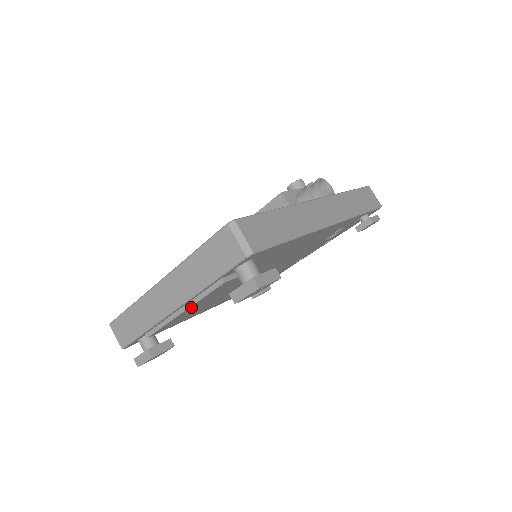
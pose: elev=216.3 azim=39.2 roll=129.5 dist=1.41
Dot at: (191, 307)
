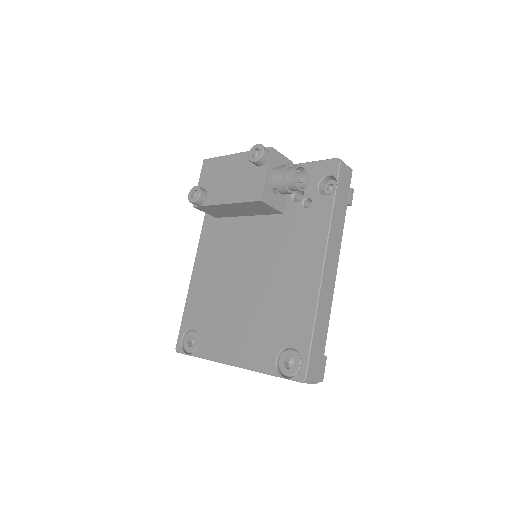
Dot at: occluded
